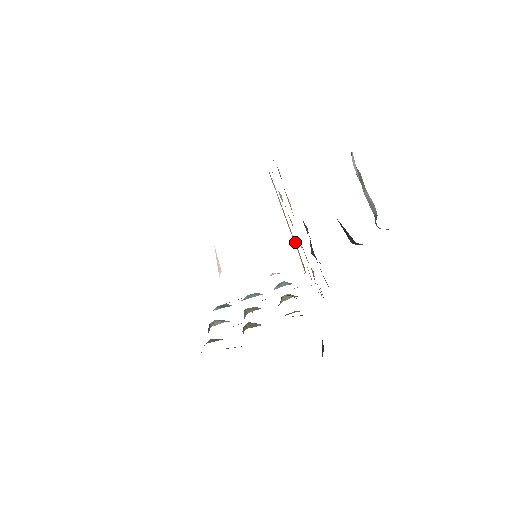
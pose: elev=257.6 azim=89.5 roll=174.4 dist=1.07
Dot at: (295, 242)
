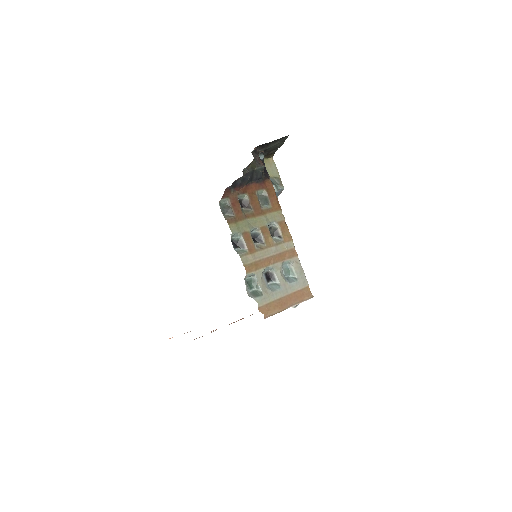
Dot at: occluded
